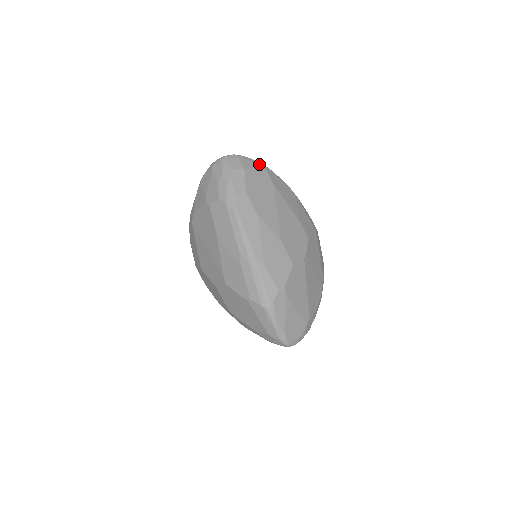
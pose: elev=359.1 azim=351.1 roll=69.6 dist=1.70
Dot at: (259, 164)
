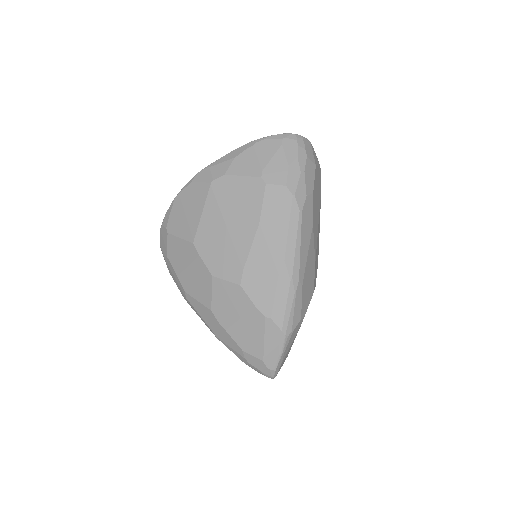
Dot at: occluded
